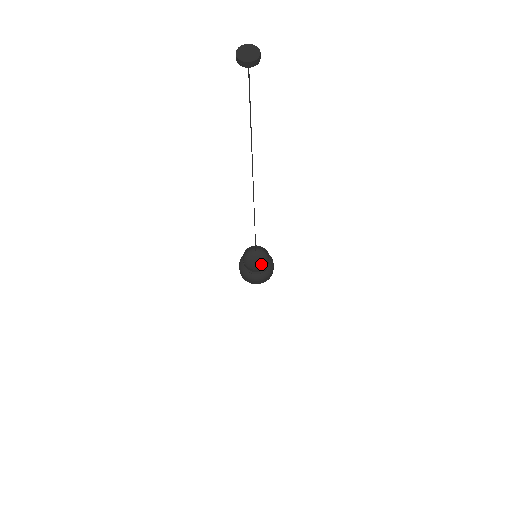
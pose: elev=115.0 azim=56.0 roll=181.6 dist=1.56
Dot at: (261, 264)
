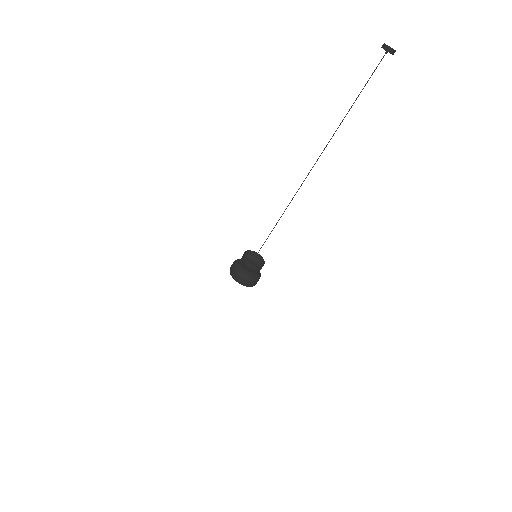
Dot at: occluded
